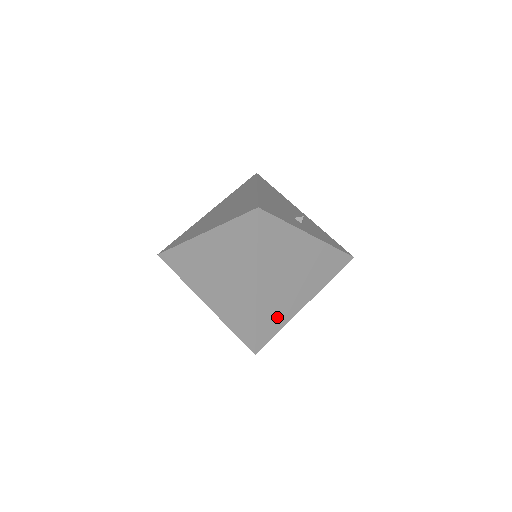
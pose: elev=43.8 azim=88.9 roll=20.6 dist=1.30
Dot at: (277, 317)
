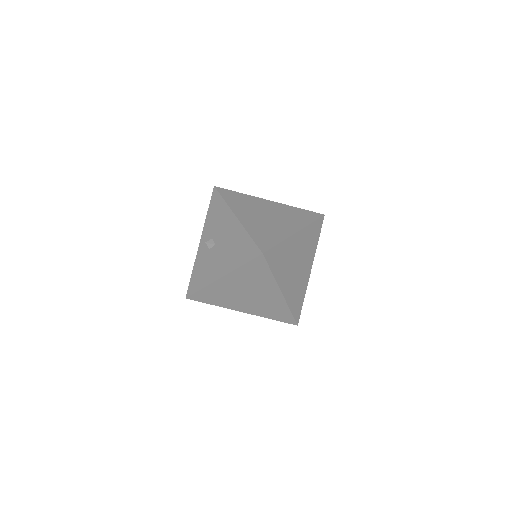
Dot at: (280, 264)
